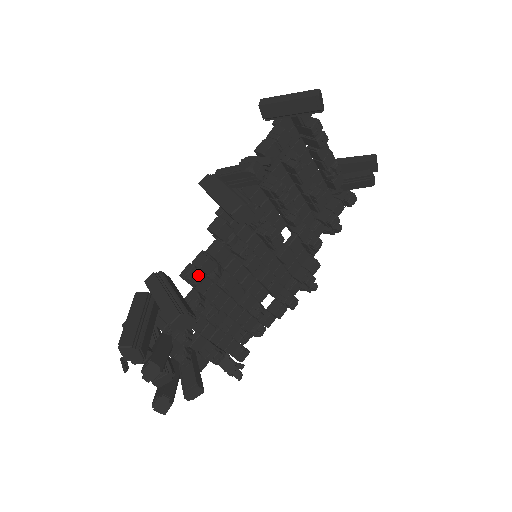
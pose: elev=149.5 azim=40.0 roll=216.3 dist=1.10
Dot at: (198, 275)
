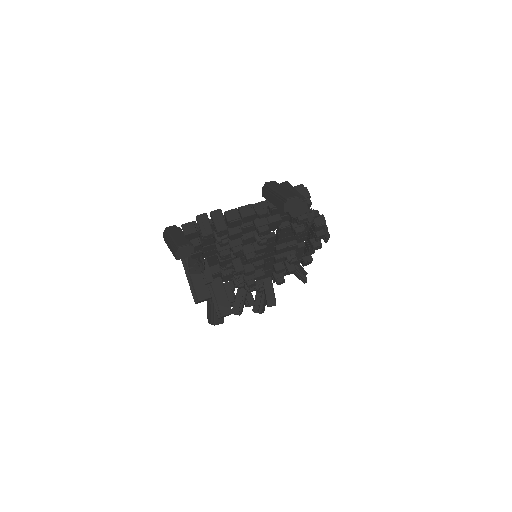
Dot at: (225, 281)
